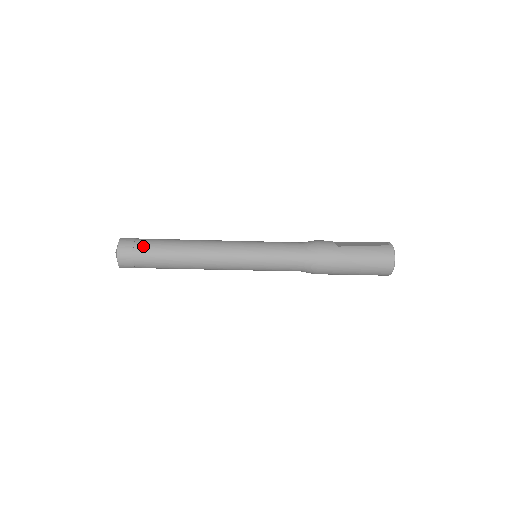
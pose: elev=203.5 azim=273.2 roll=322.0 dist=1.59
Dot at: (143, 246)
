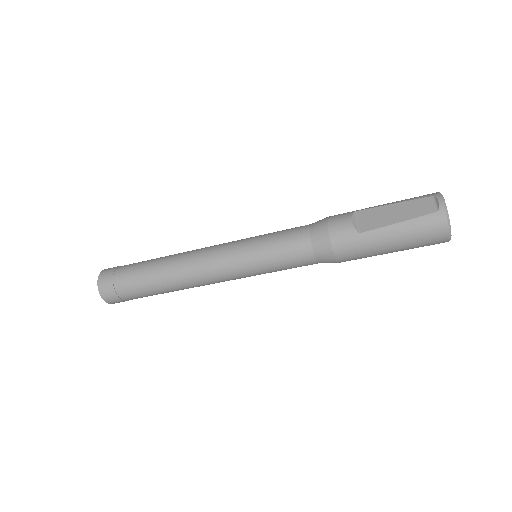
Dot at: (124, 286)
